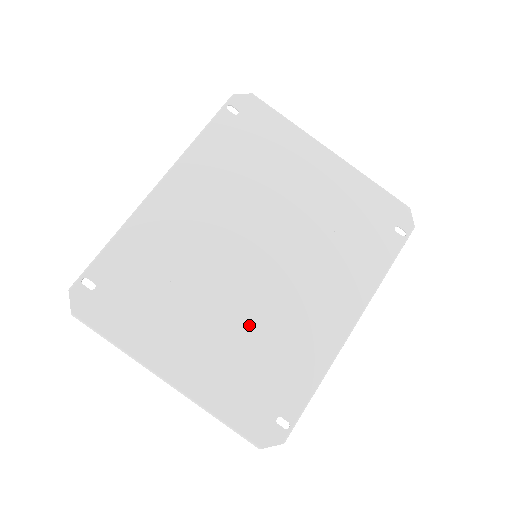
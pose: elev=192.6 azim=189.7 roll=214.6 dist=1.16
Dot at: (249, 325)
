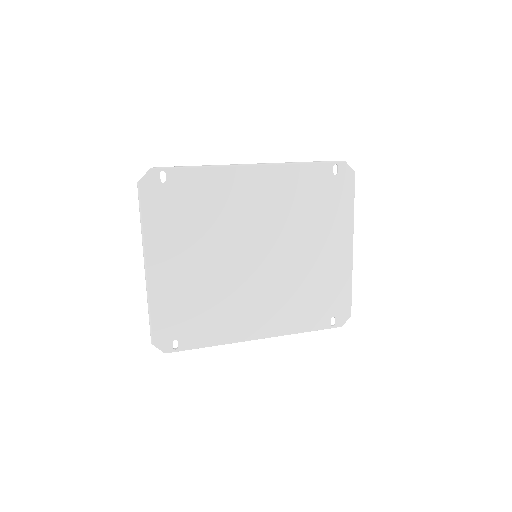
Dot at: (214, 285)
